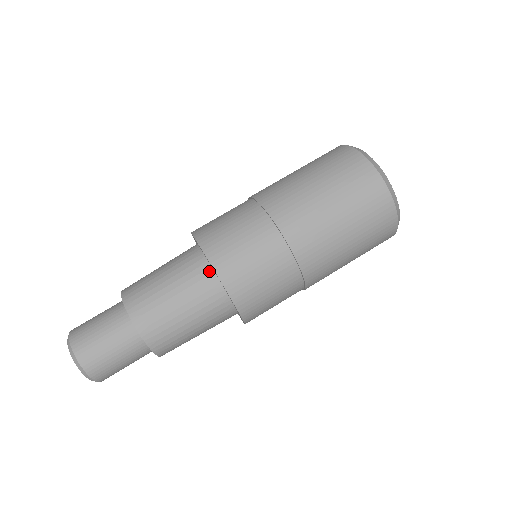
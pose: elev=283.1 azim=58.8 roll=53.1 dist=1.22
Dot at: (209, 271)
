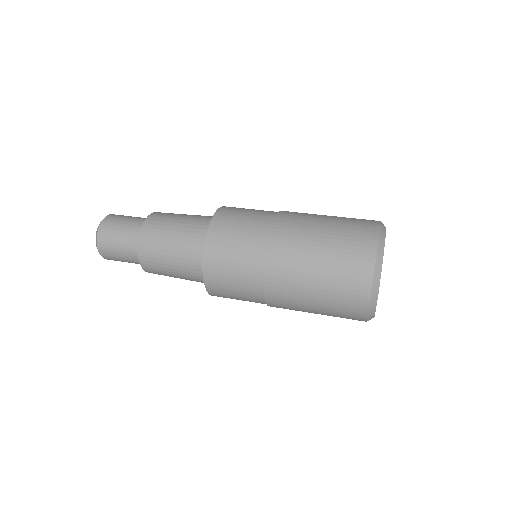
Dot at: occluded
